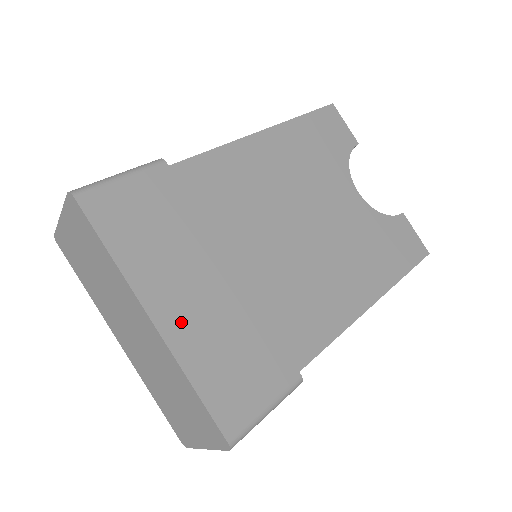
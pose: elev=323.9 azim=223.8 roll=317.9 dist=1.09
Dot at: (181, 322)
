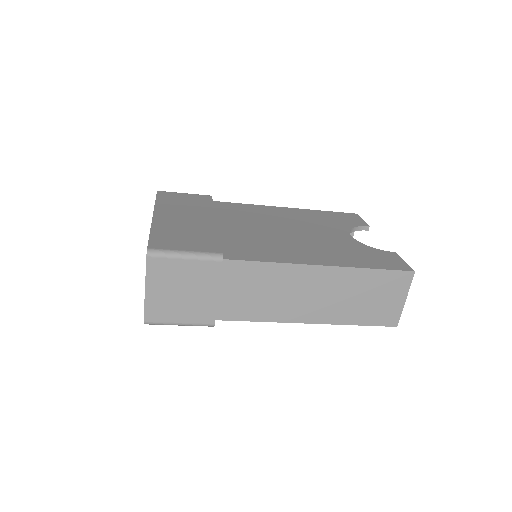
Dot at: (167, 220)
